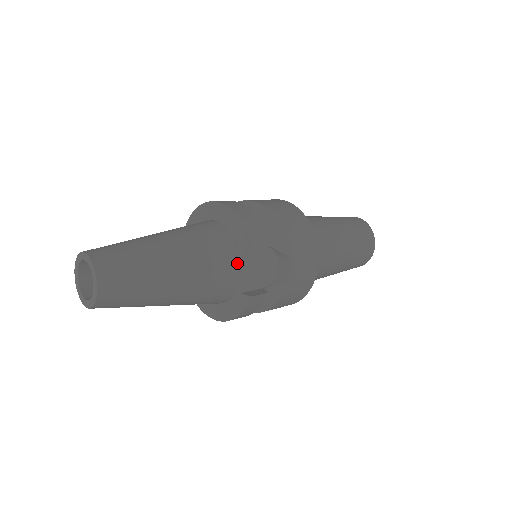
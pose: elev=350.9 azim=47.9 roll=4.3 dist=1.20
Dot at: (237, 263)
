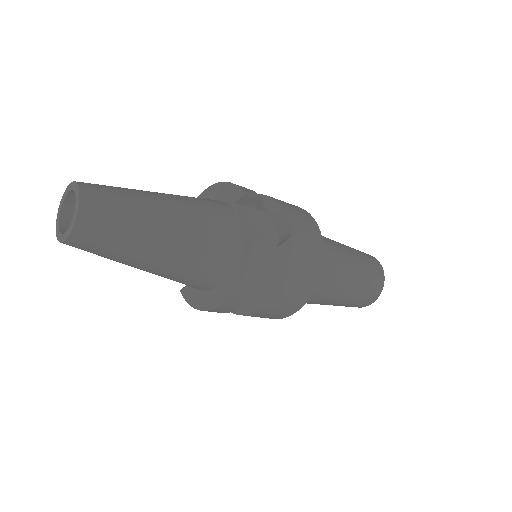
Dot at: (232, 215)
